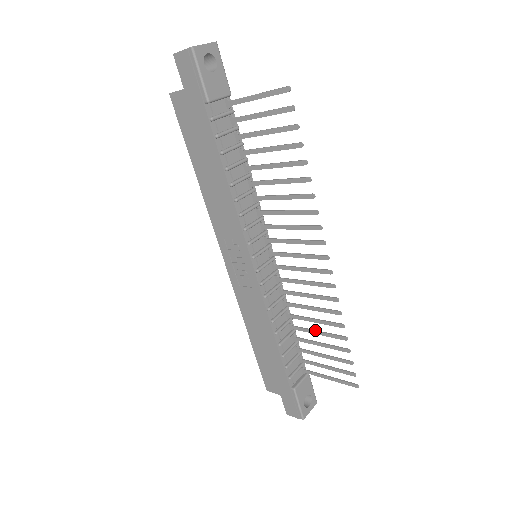
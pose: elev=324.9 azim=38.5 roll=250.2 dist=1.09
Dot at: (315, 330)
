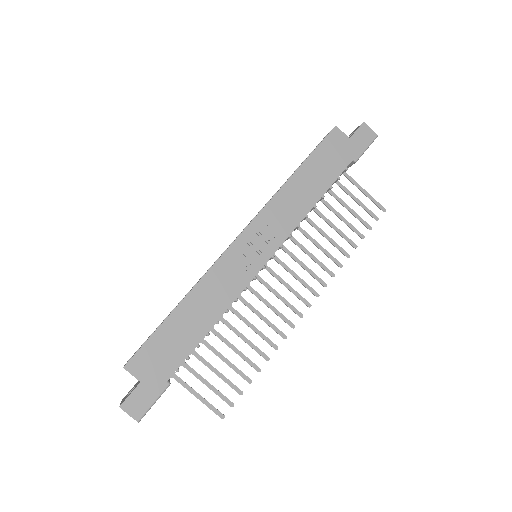
Dot at: occluded
